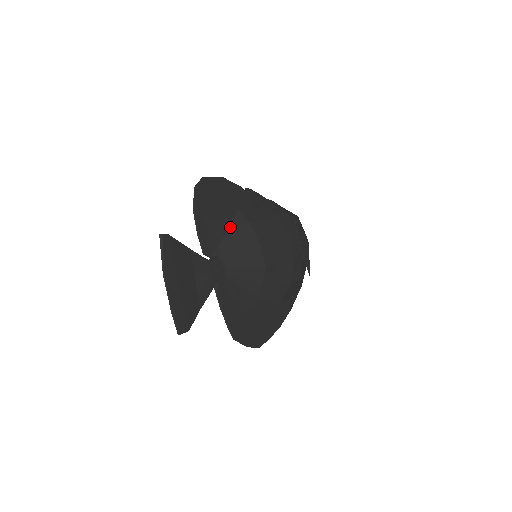
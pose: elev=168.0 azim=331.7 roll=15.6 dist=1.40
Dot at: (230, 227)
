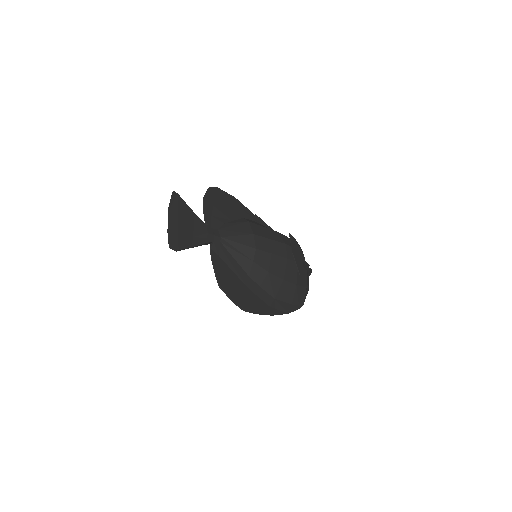
Dot at: (233, 221)
